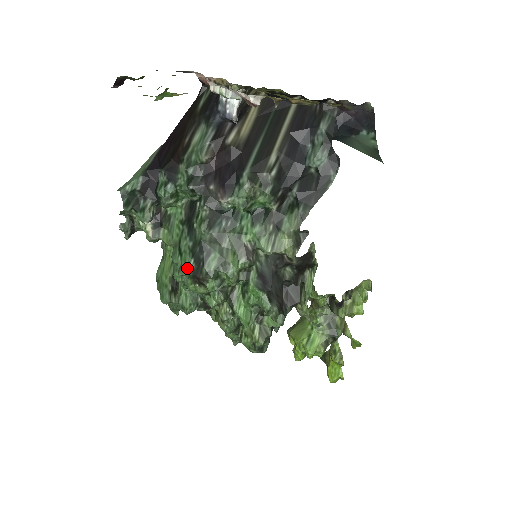
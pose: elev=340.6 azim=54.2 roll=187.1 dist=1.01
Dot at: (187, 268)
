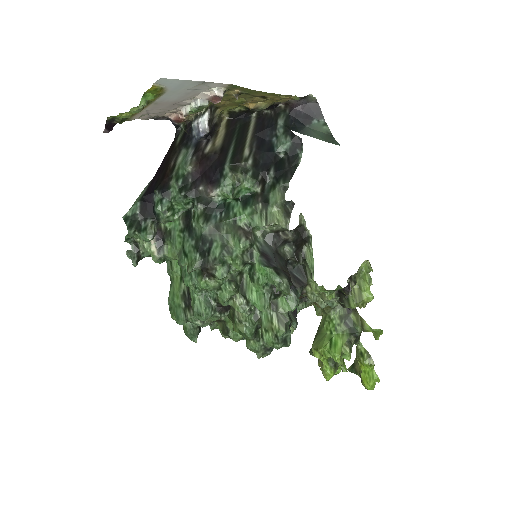
Dot at: (194, 263)
